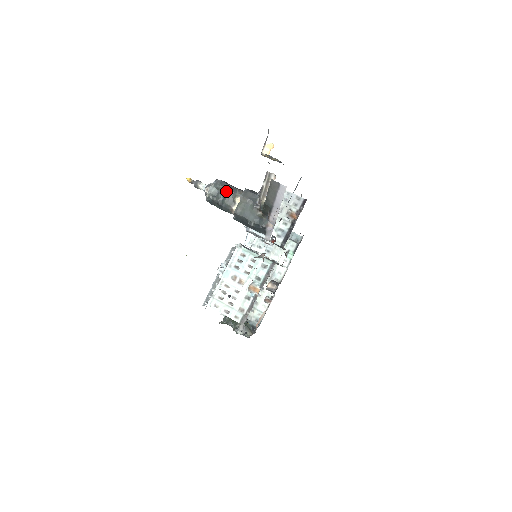
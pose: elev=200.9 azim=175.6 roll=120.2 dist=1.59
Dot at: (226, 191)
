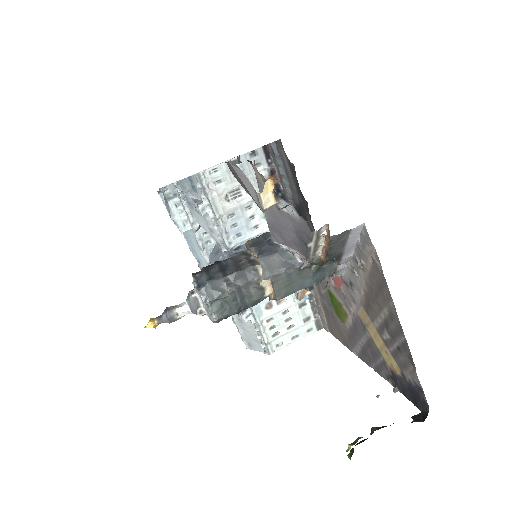
Dot at: (237, 291)
